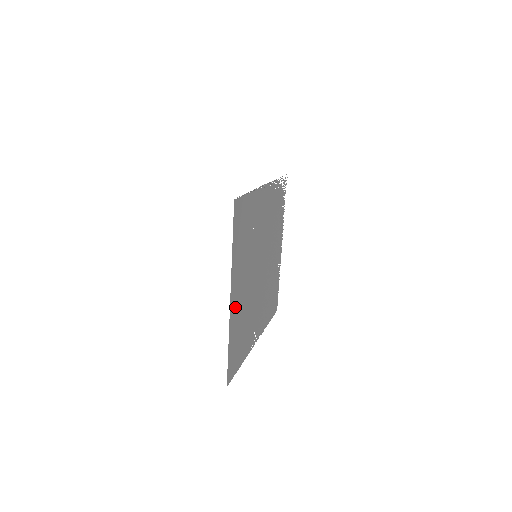
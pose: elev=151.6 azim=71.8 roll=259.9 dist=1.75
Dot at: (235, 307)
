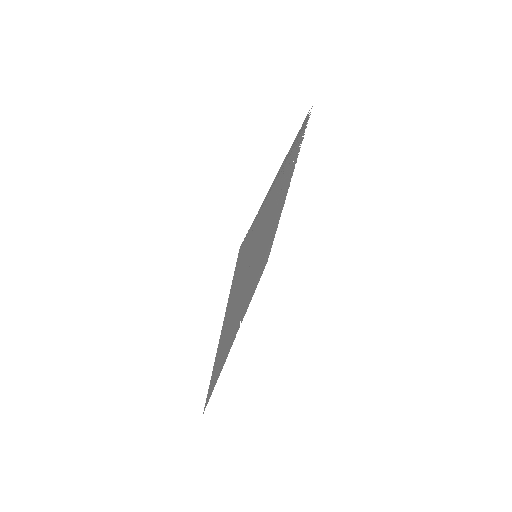
Dot at: (222, 344)
